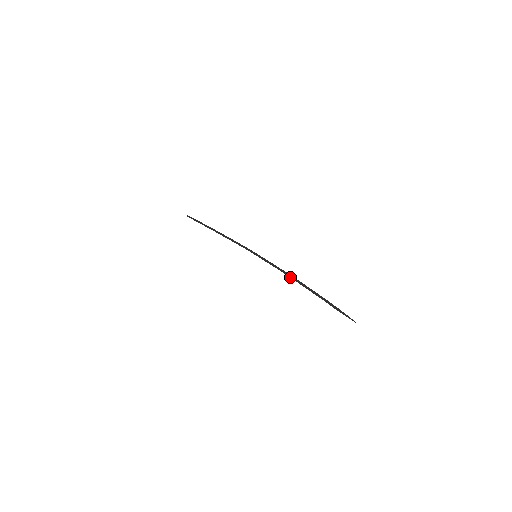
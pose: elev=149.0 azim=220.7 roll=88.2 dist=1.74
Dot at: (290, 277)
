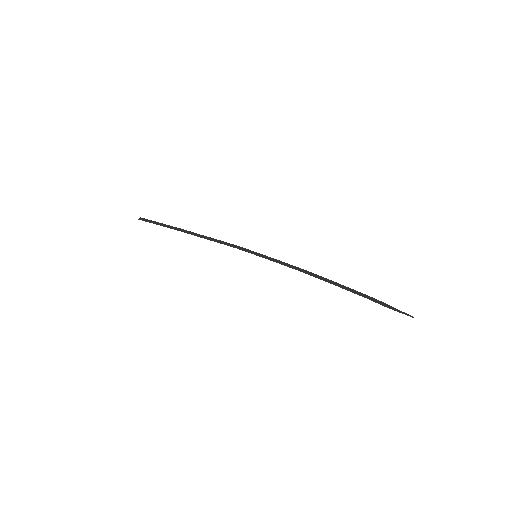
Dot at: (311, 275)
